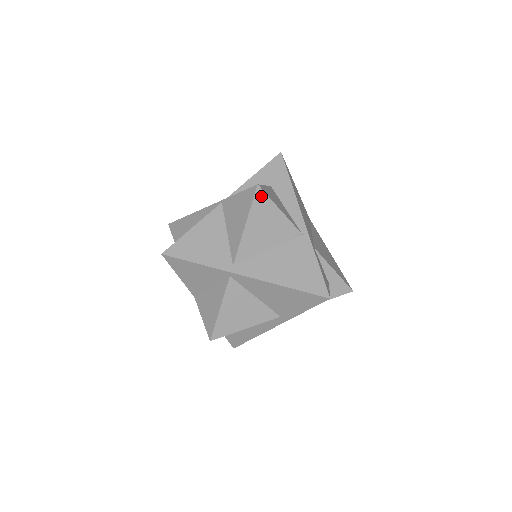
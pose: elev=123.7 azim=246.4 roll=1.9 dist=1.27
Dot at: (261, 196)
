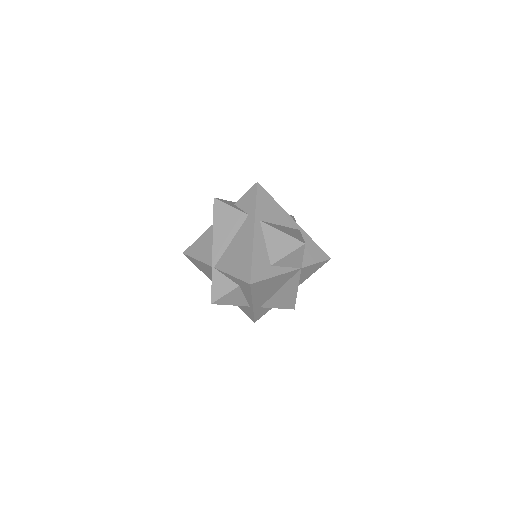
Dot at: (216, 303)
